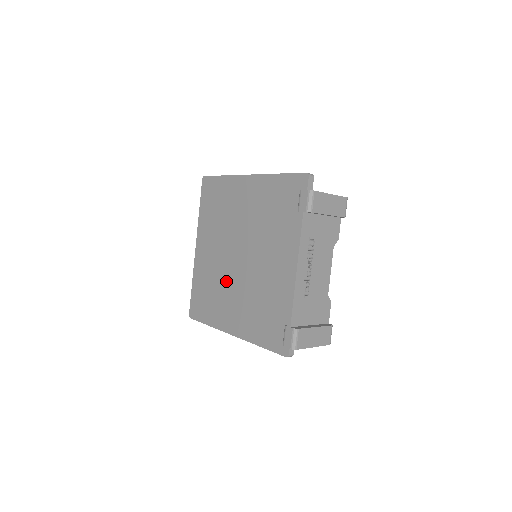
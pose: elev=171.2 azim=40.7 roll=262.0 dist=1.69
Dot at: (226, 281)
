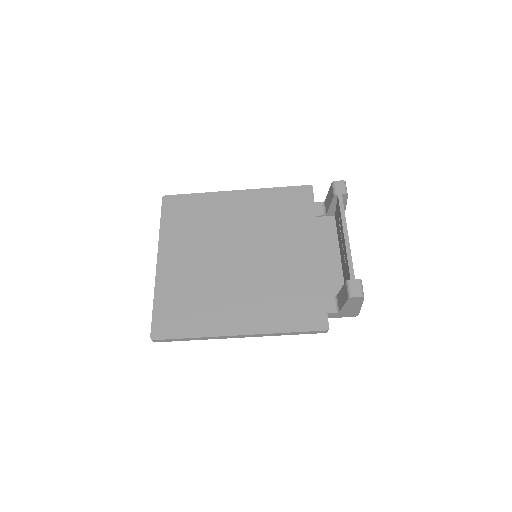
Dot at: (219, 283)
